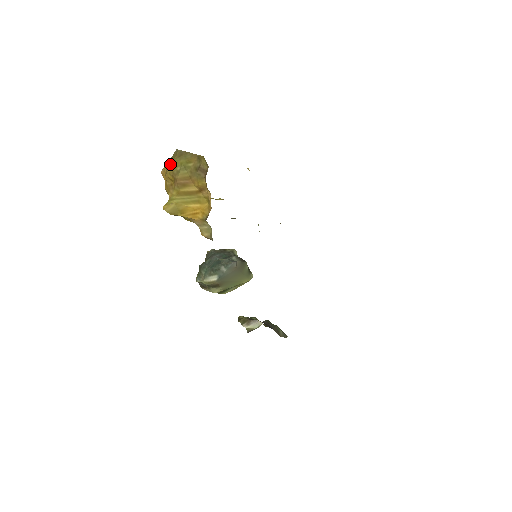
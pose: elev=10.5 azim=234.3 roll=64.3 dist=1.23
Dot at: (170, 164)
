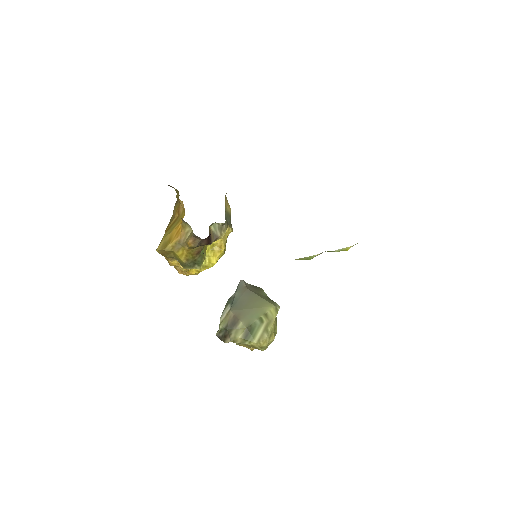
Dot at: occluded
